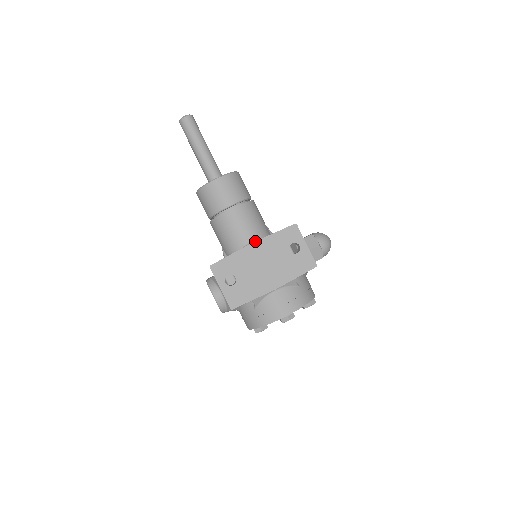
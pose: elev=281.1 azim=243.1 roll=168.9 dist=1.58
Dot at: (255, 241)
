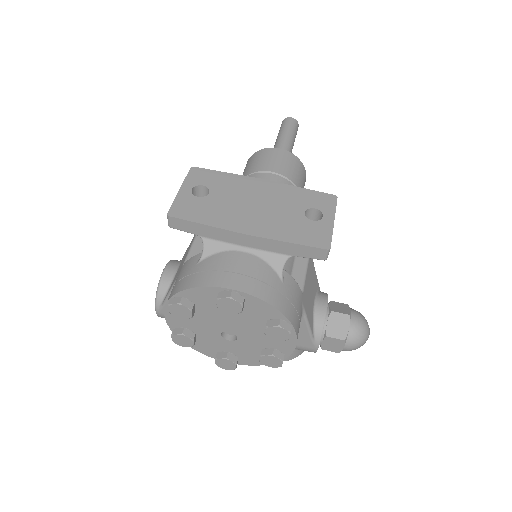
Dot at: (269, 180)
